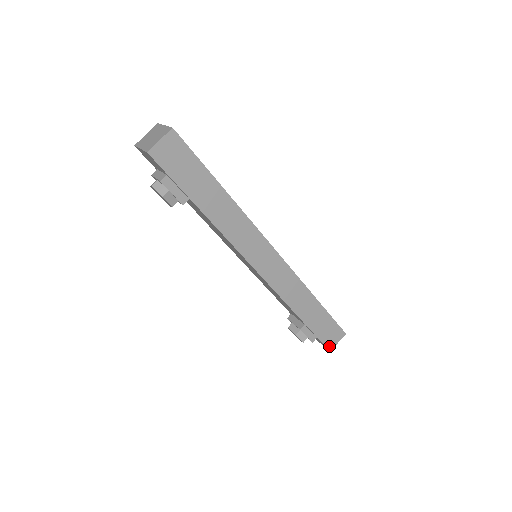
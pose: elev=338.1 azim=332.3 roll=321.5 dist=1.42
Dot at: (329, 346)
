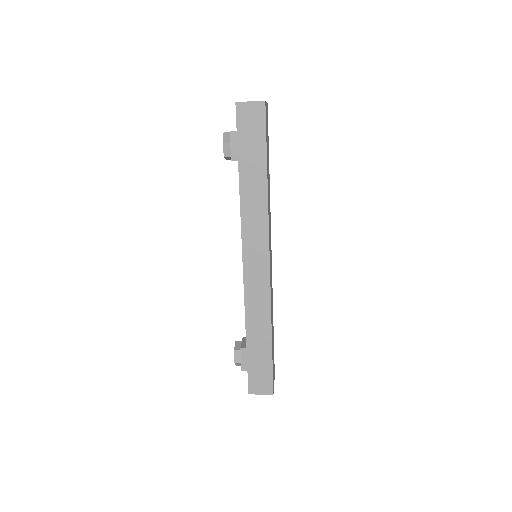
Dot at: (251, 388)
